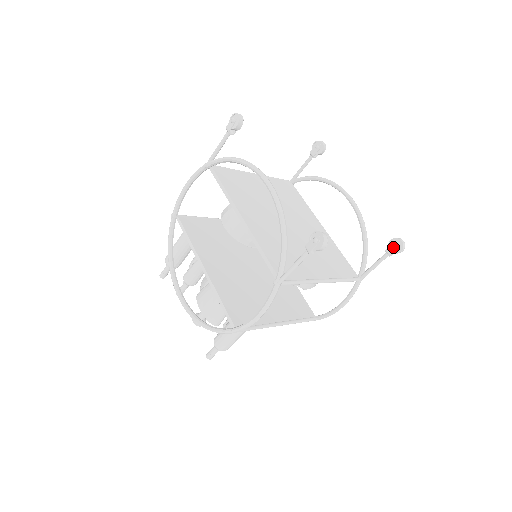
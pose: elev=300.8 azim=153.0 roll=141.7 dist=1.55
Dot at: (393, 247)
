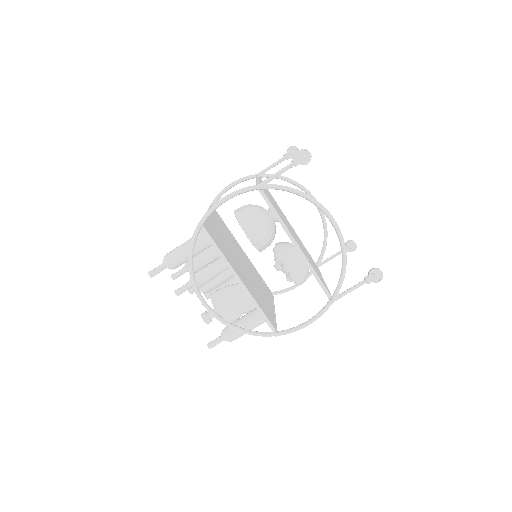
Dot at: (350, 248)
